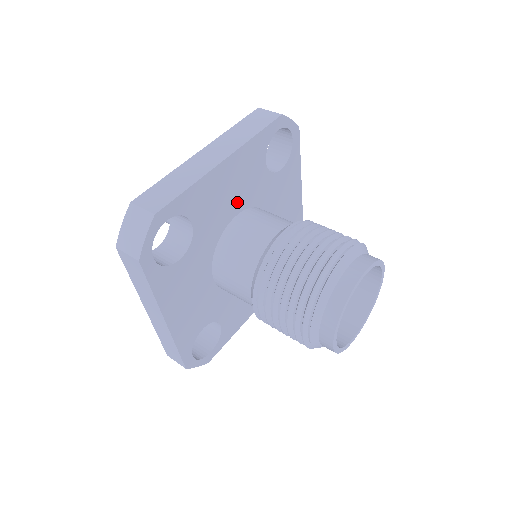
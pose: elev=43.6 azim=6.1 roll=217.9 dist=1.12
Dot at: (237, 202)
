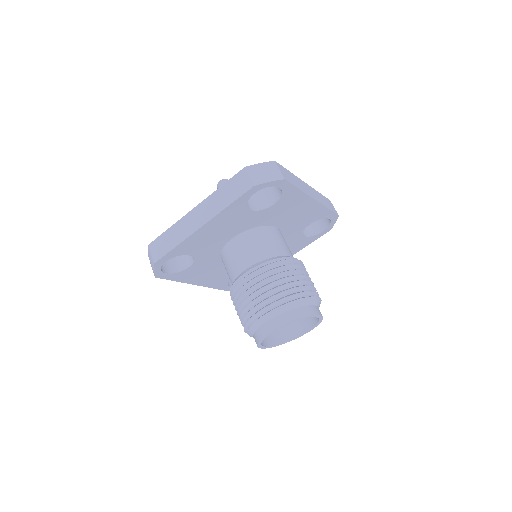
Dot at: (229, 234)
